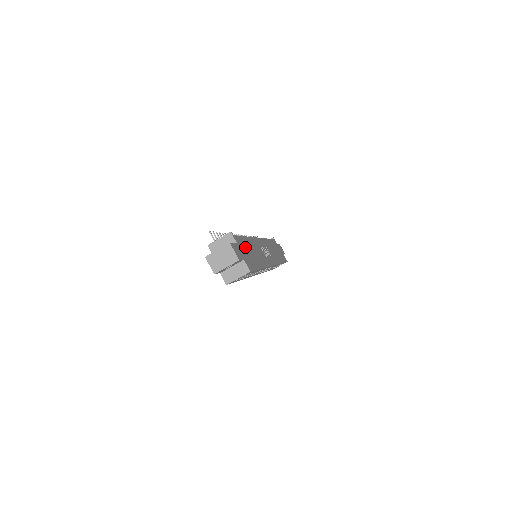
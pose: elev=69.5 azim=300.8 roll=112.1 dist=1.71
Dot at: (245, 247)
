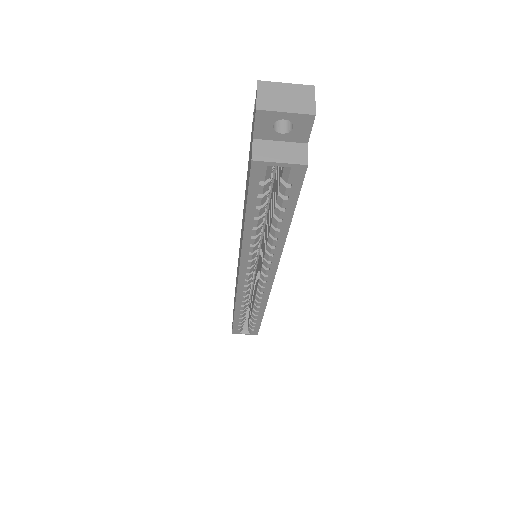
Dot at: occluded
